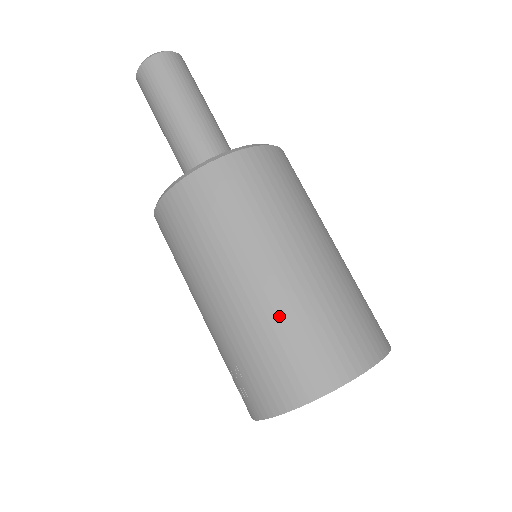
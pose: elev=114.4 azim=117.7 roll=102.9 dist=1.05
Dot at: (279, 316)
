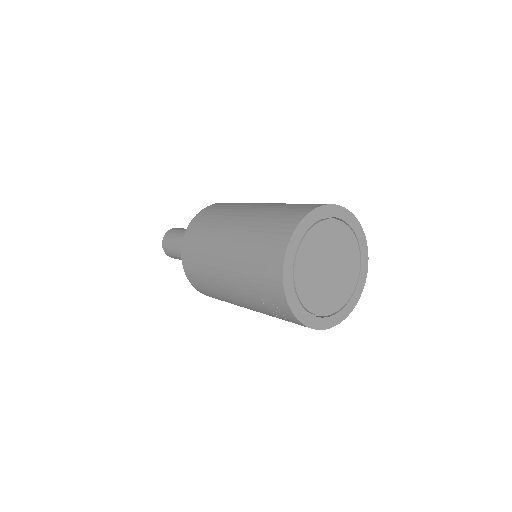
Dot at: (244, 247)
